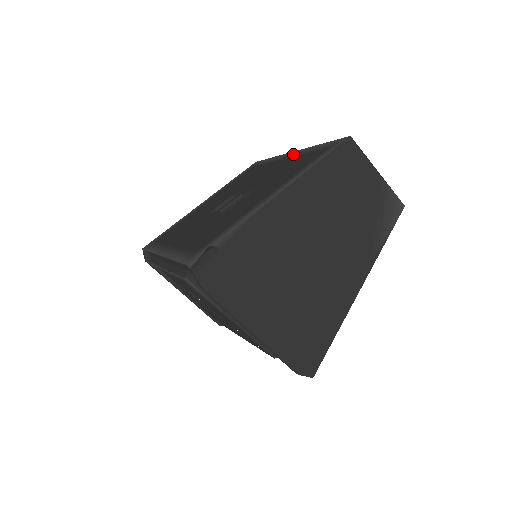
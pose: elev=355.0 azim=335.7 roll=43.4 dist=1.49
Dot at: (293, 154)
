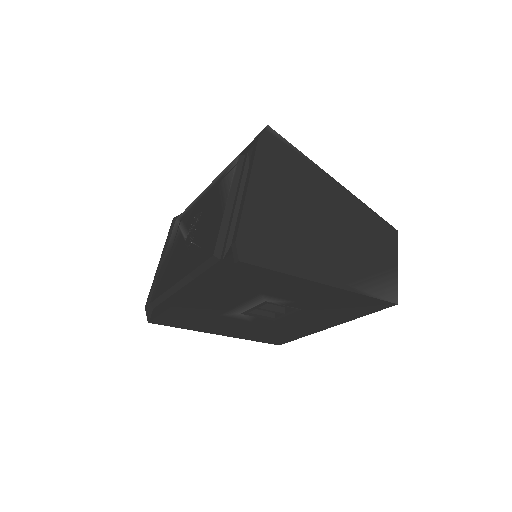
Dot at: occluded
